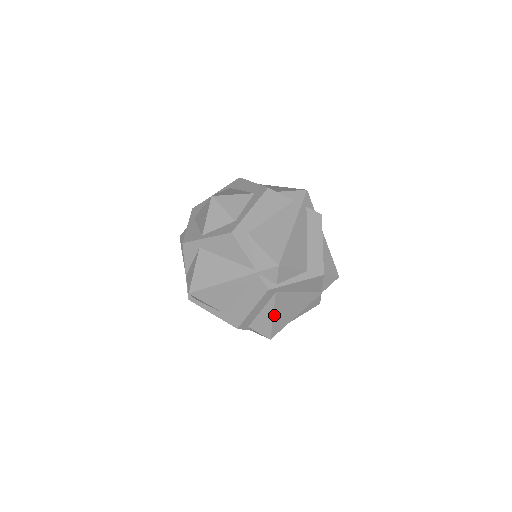
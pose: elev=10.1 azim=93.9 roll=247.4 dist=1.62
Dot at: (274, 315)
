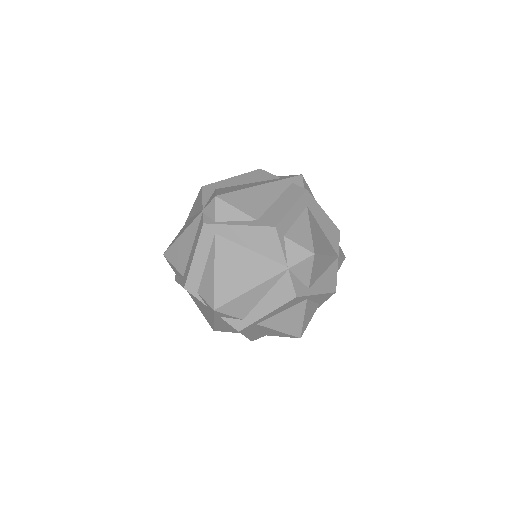
Dot at: (216, 270)
